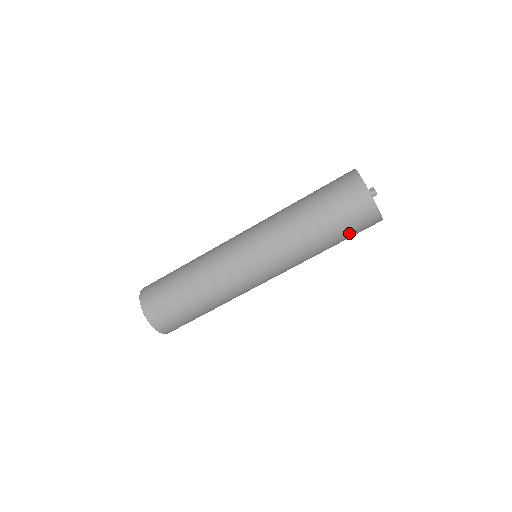
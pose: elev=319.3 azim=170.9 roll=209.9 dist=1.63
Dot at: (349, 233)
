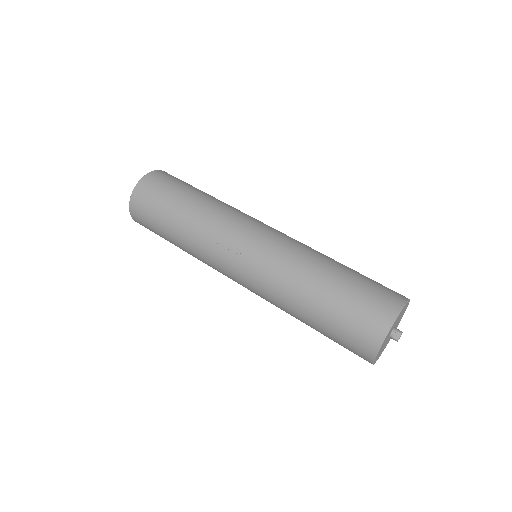
Dot at: occluded
